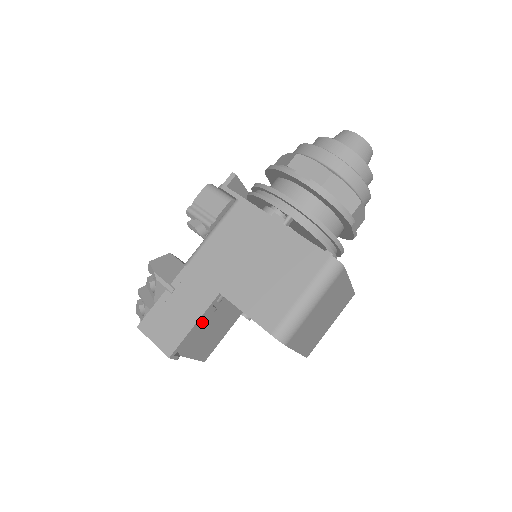
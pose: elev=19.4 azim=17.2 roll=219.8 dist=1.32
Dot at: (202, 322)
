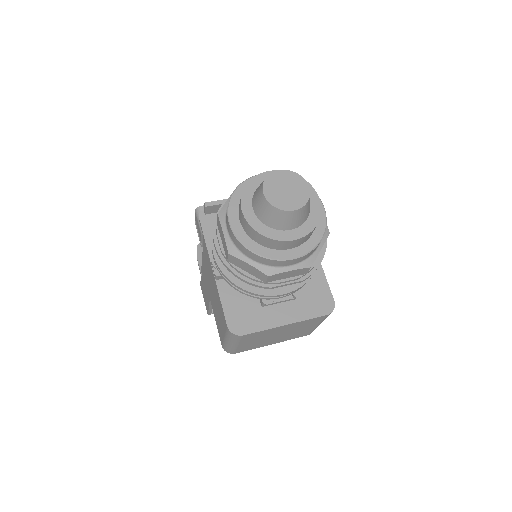
Dot at: occluded
